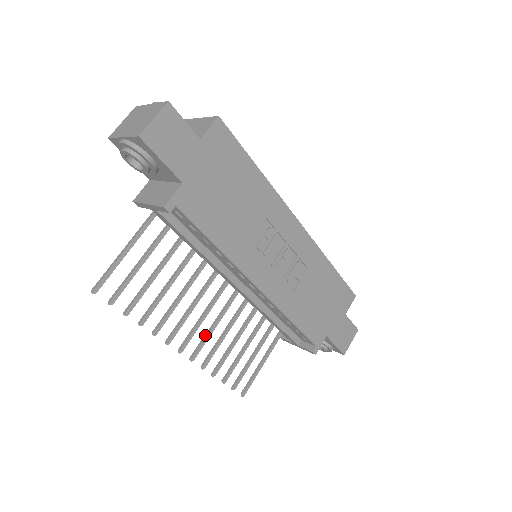
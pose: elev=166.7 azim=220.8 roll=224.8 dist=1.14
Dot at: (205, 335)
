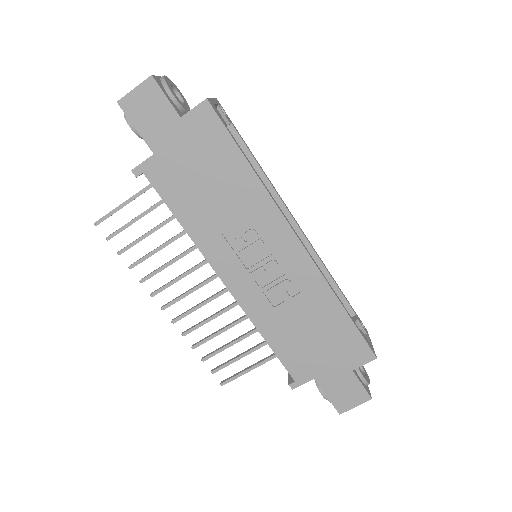
Dot at: (192, 307)
